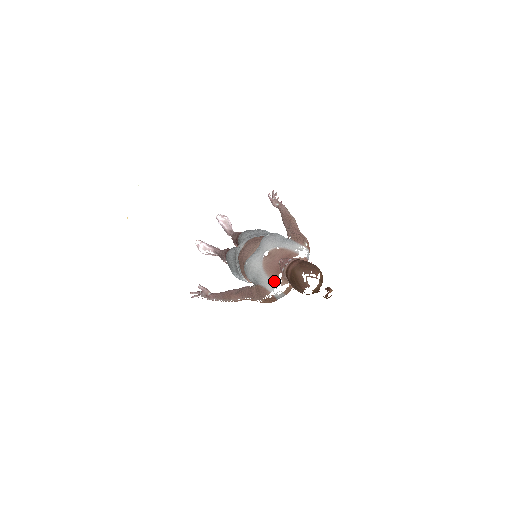
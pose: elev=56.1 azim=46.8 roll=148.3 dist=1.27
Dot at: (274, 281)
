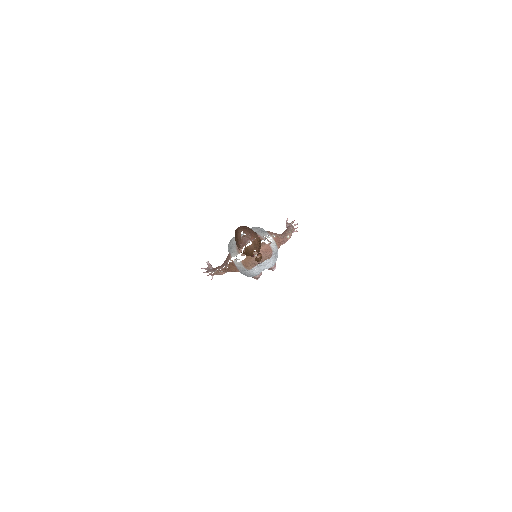
Dot at: (238, 251)
